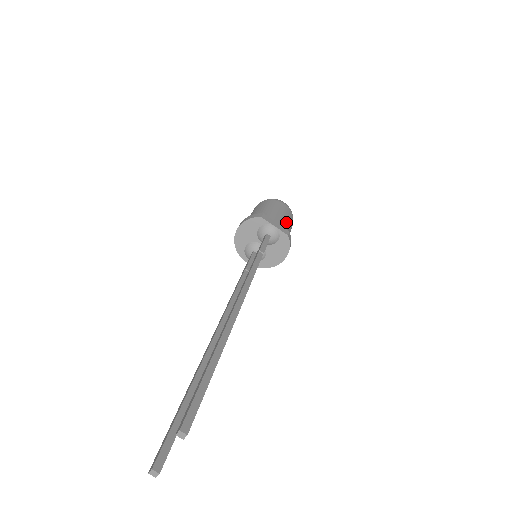
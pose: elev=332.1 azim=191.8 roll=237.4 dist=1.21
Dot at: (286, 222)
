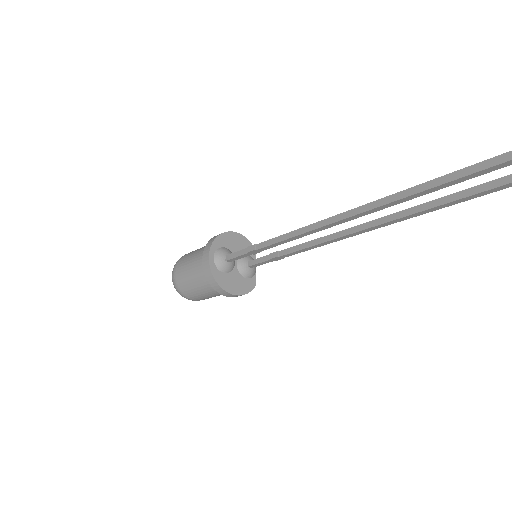
Dot at: occluded
